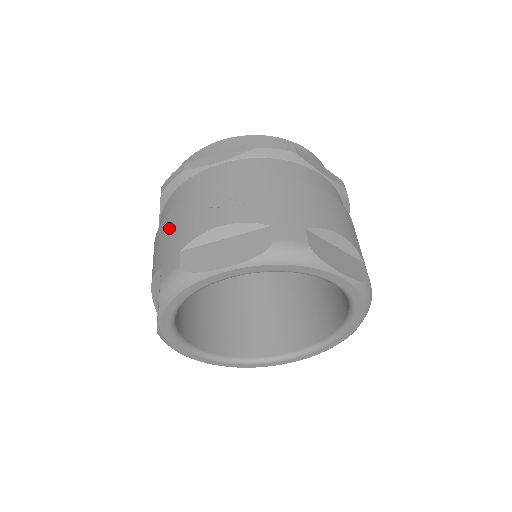
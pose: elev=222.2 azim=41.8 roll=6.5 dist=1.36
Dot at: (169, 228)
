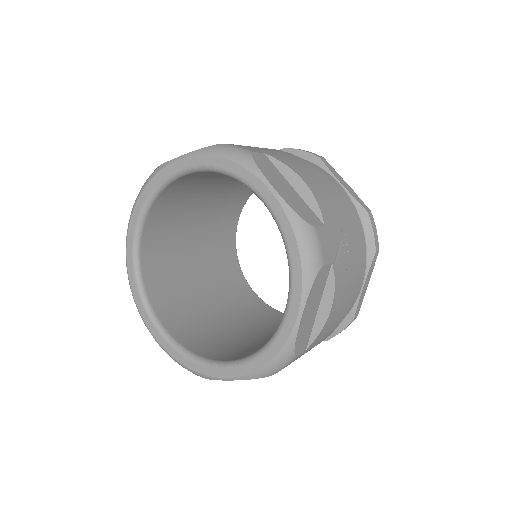
Dot at: occluded
